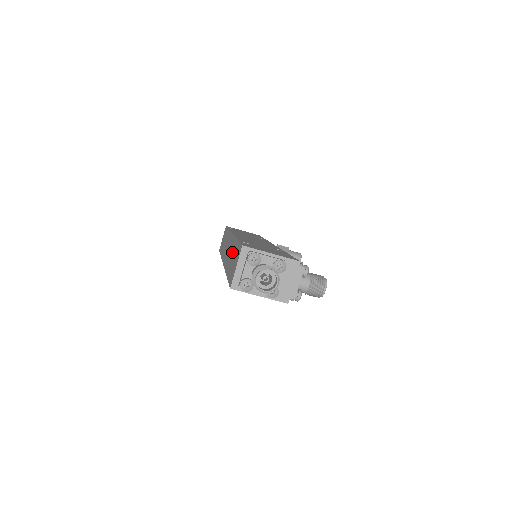
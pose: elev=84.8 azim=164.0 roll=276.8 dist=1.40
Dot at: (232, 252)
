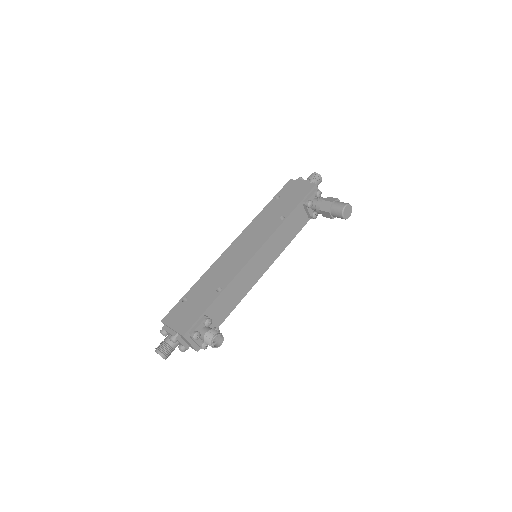
Dot at: occluded
